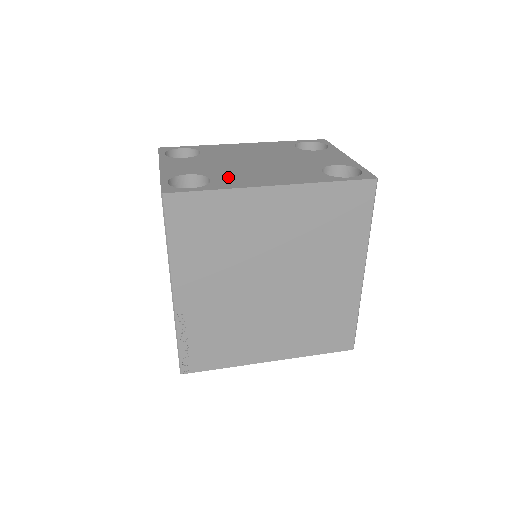
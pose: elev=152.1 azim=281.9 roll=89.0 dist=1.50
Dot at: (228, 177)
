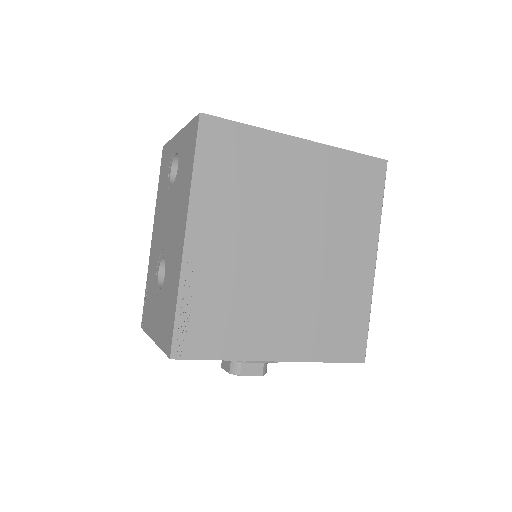
Dot at: occluded
